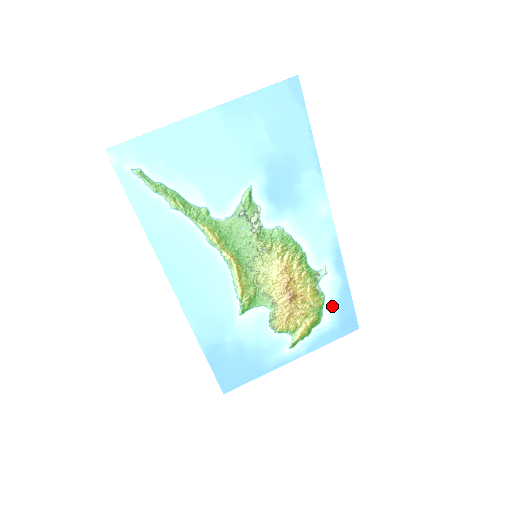
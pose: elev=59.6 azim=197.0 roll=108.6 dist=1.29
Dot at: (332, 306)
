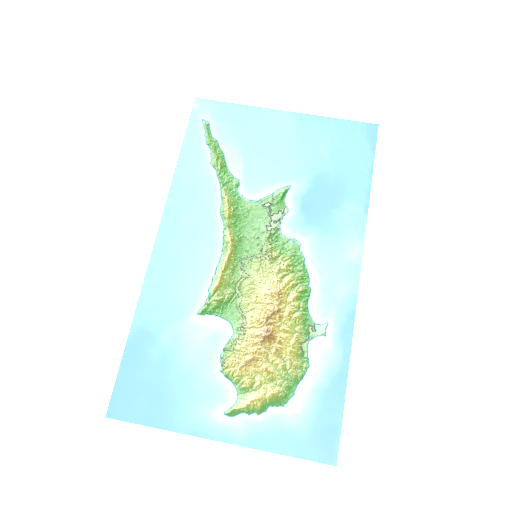
Dot at: (312, 391)
